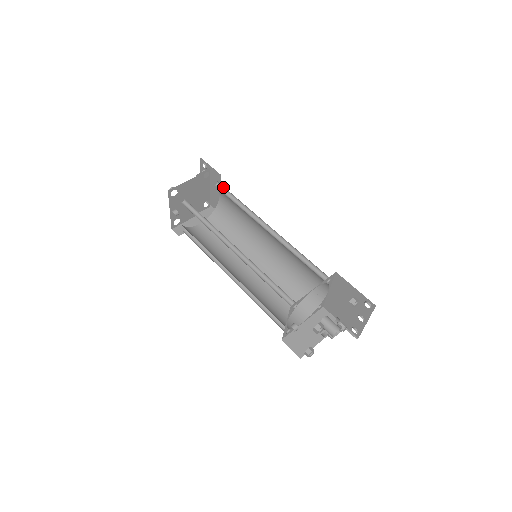
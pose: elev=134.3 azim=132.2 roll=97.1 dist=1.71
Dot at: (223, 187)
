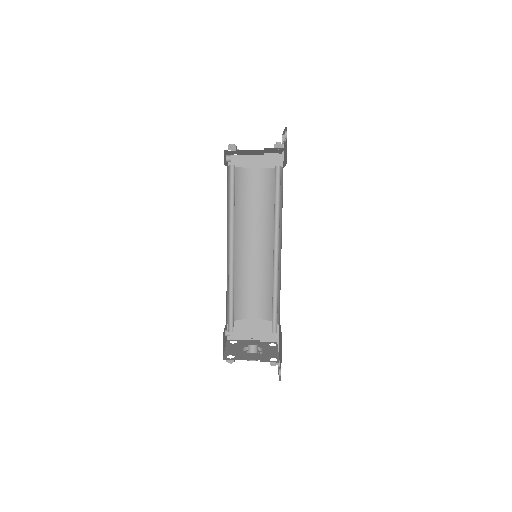
Dot at: occluded
